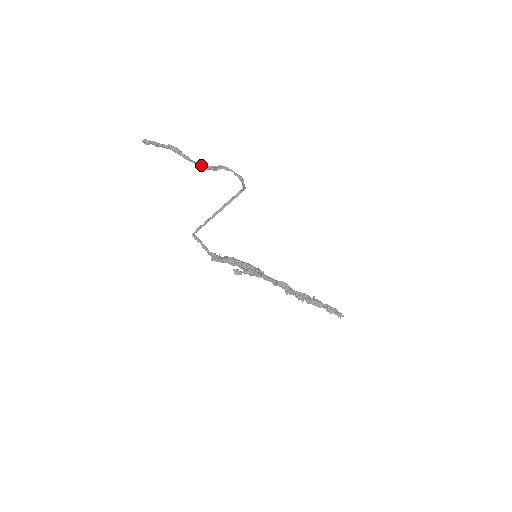
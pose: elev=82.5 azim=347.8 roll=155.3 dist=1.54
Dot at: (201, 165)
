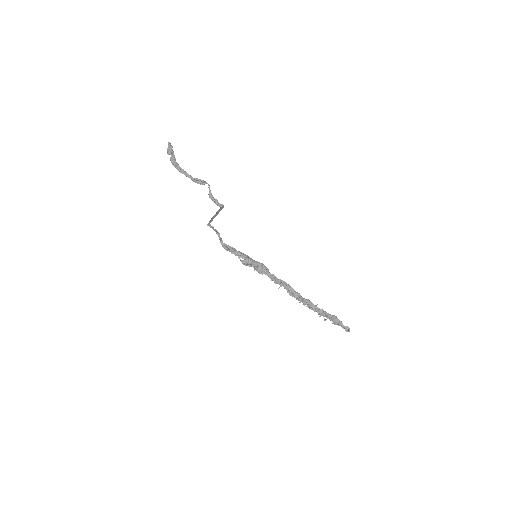
Dot at: (191, 179)
